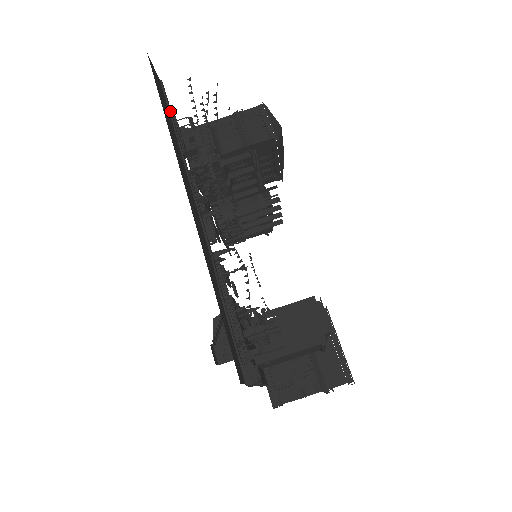
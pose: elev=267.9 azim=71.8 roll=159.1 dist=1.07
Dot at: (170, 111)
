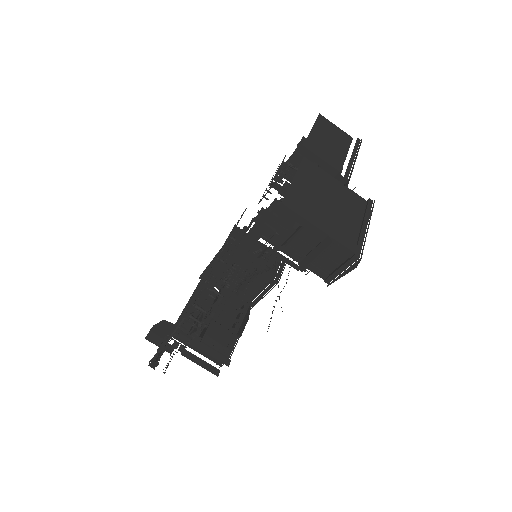
Dot at: occluded
